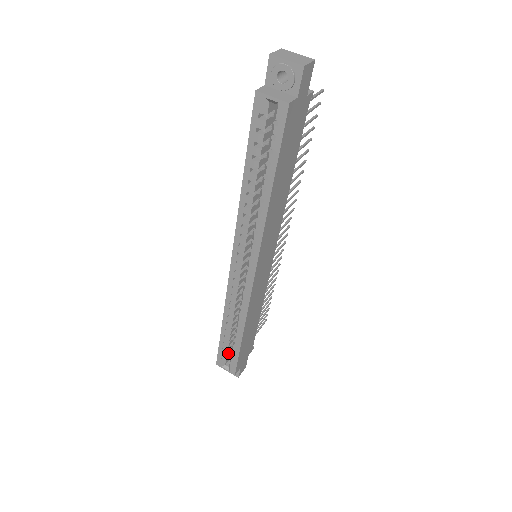
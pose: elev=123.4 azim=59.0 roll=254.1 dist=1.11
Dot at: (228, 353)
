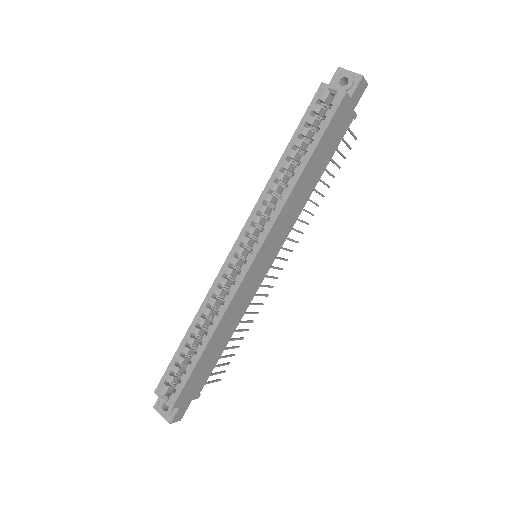
Dot at: (176, 377)
